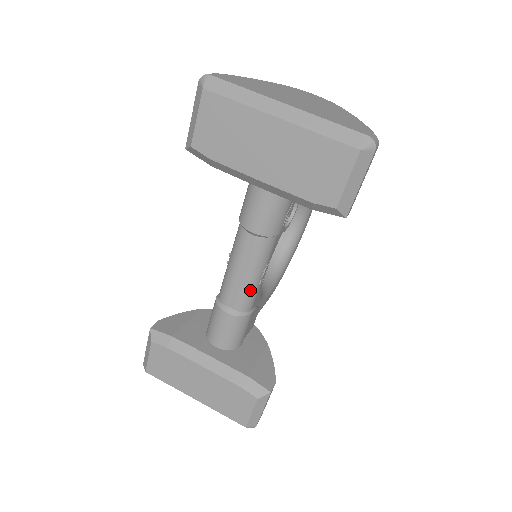
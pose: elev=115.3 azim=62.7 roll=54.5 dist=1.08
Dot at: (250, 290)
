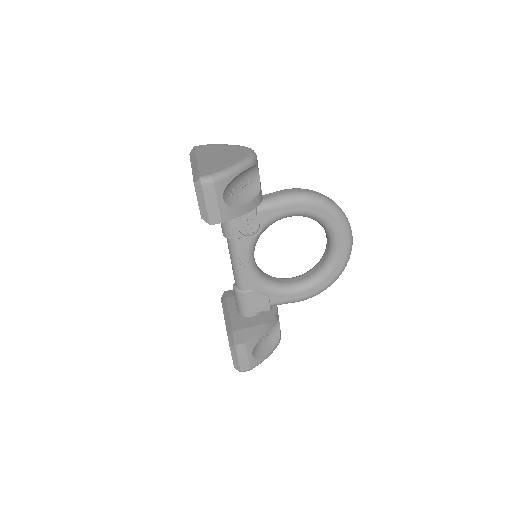
Dot at: (237, 274)
